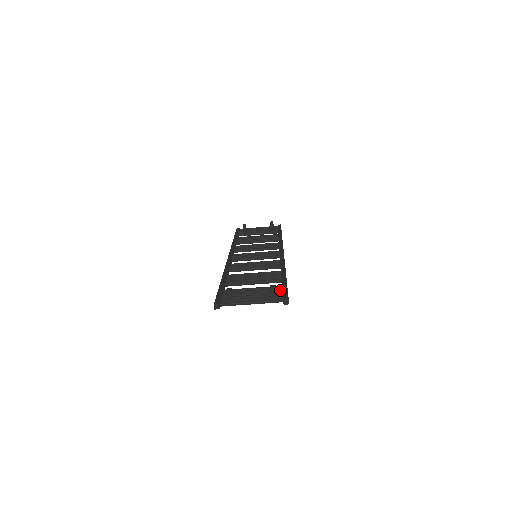
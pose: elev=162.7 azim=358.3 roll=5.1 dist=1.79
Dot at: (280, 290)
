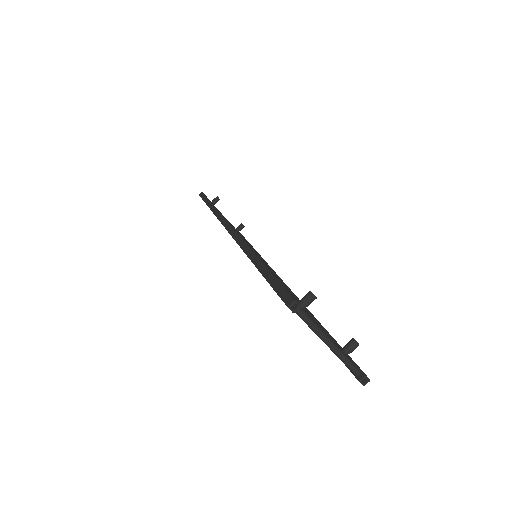
Dot at: occluded
